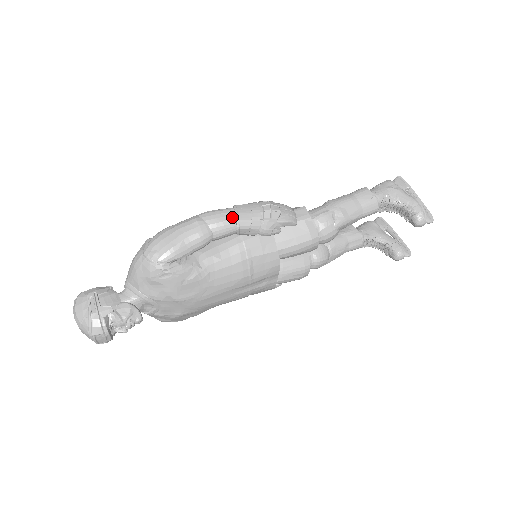
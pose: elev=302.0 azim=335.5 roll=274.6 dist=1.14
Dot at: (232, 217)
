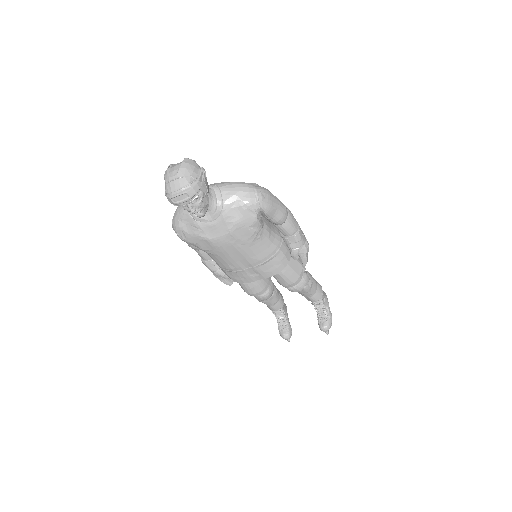
Dot at: (297, 227)
